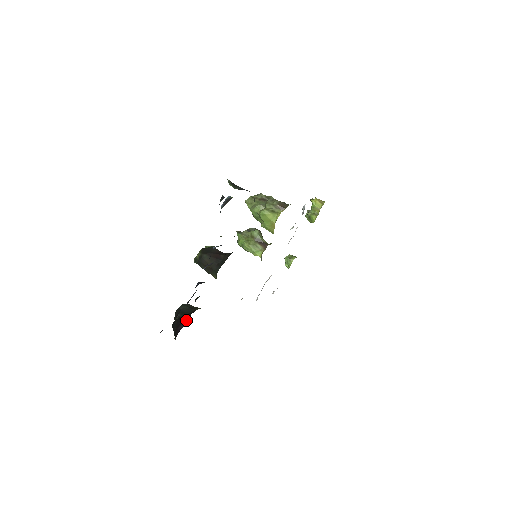
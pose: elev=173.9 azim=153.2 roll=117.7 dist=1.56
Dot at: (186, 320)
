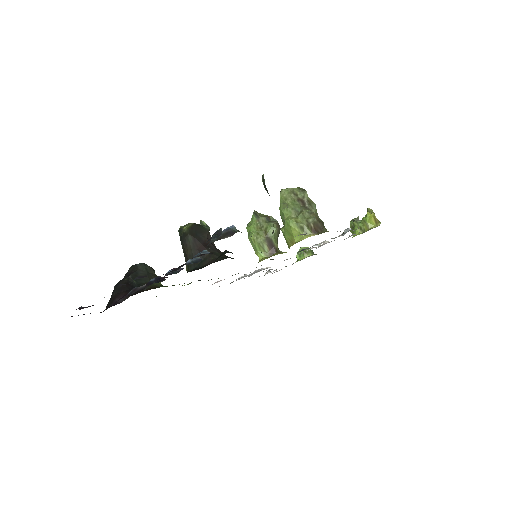
Dot at: (127, 298)
